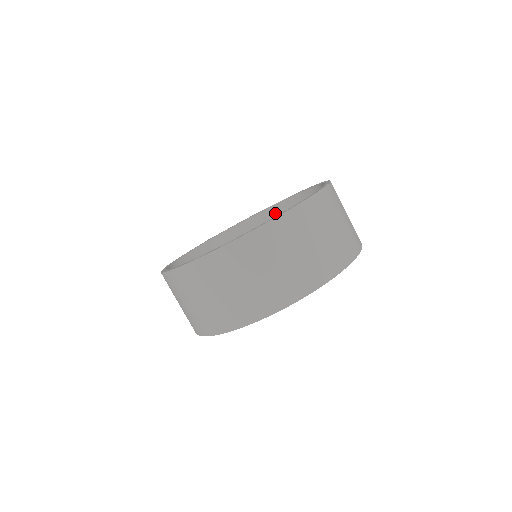
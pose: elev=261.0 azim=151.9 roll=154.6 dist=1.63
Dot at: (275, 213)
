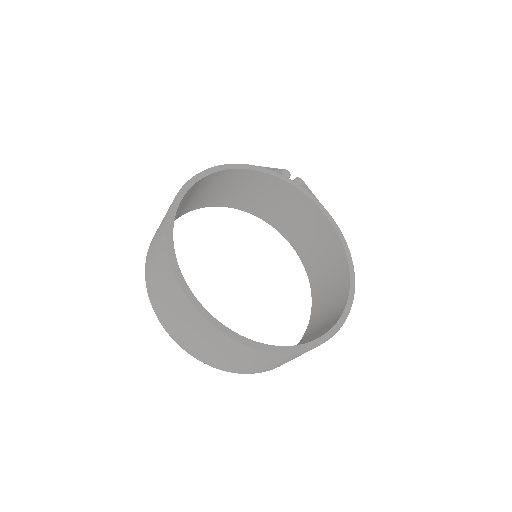
Dot at: (333, 240)
